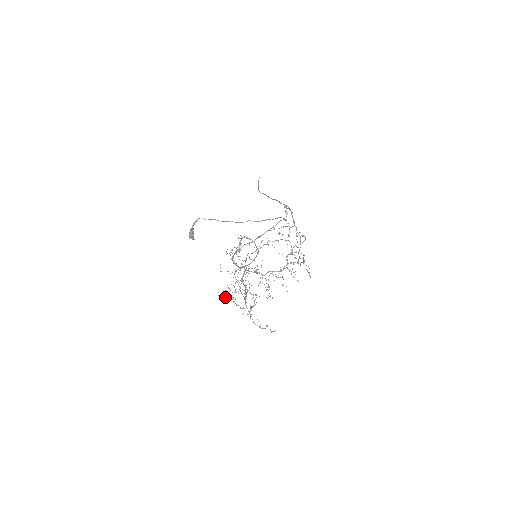
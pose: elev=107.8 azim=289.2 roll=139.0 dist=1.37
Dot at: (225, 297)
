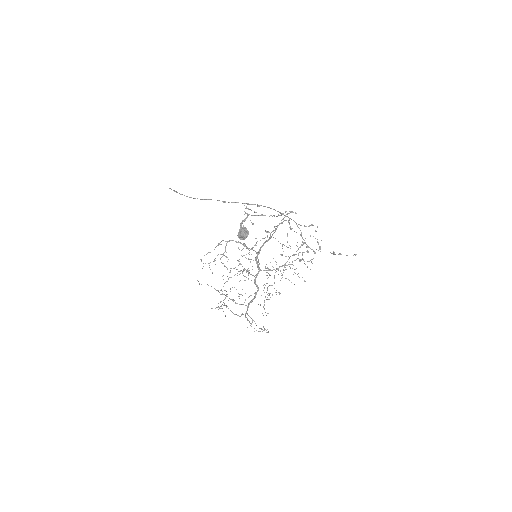
Dot at: occluded
